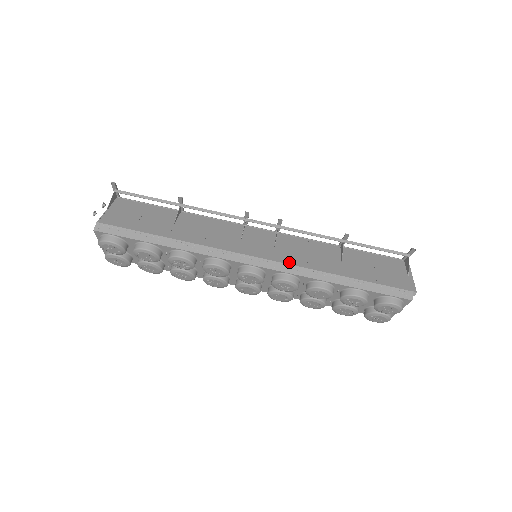
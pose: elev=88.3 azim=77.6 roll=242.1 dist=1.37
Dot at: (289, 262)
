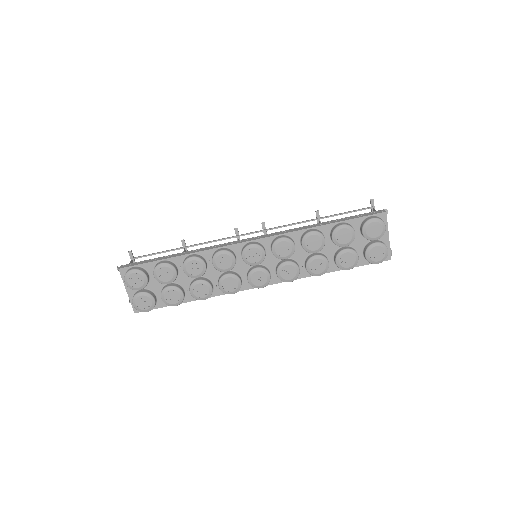
Dot at: (279, 232)
